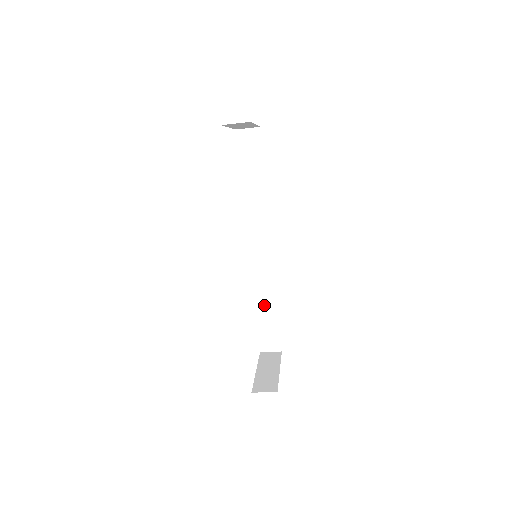
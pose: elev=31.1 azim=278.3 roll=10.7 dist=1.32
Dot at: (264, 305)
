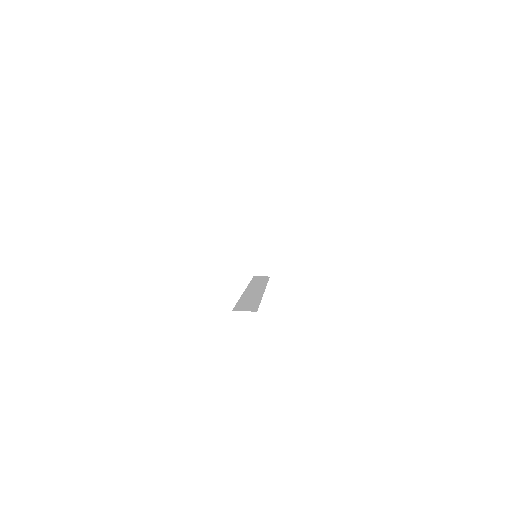
Dot at: occluded
